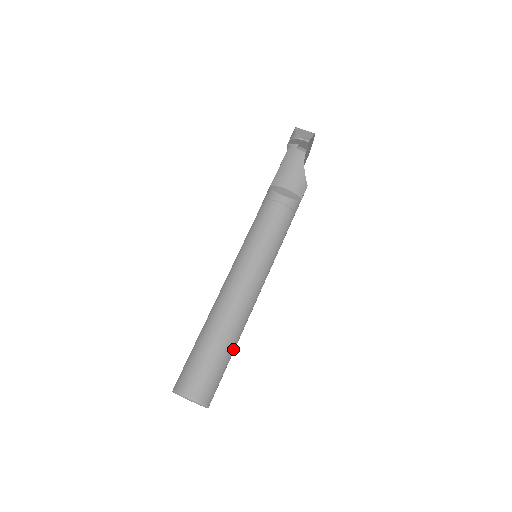
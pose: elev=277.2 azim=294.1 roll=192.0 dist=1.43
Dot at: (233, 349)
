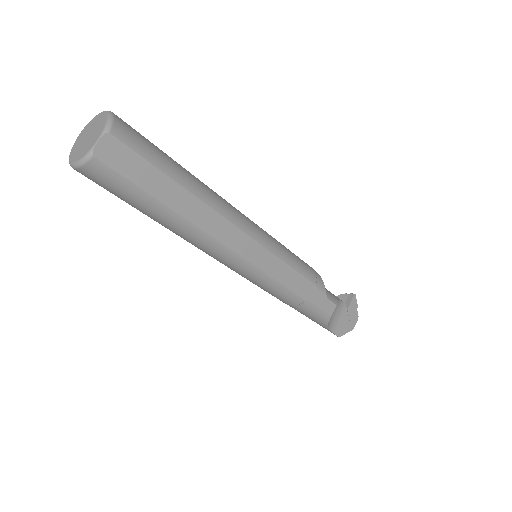
Dot at: (184, 184)
